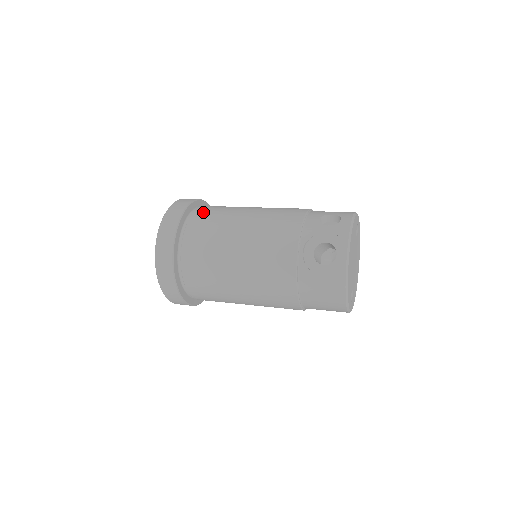
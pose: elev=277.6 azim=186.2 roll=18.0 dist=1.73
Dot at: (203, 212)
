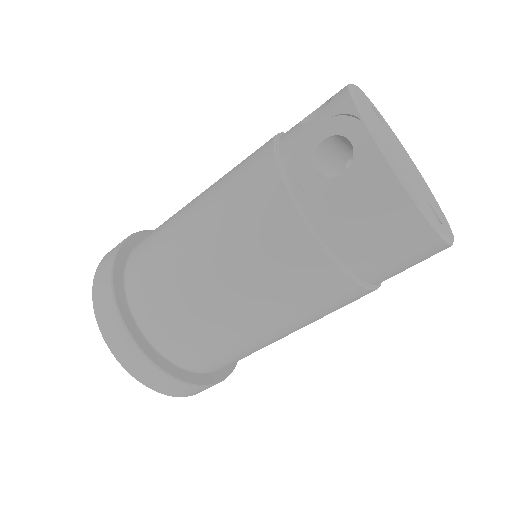
Dot at: (147, 236)
